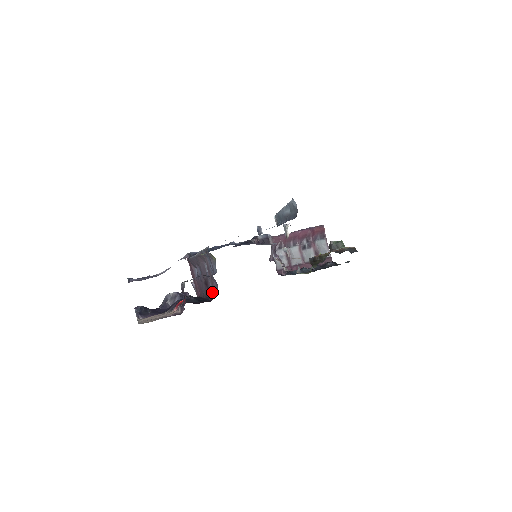
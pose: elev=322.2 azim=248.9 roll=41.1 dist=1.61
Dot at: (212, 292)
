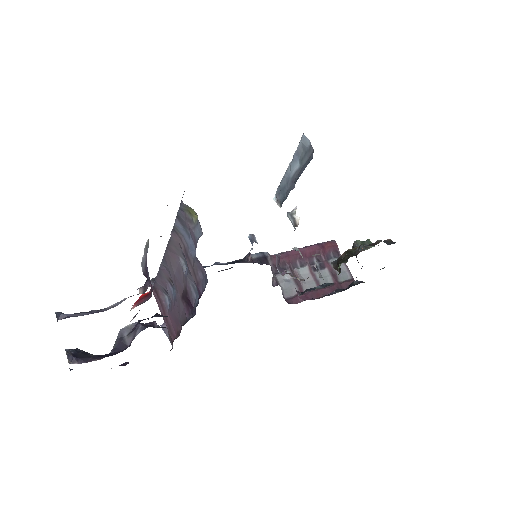
Dot at: (196, 300)
